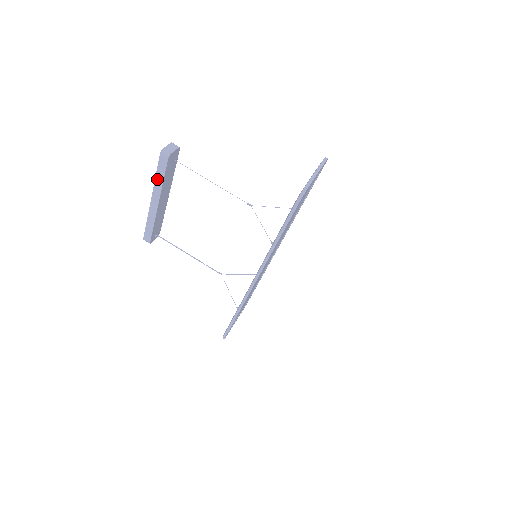
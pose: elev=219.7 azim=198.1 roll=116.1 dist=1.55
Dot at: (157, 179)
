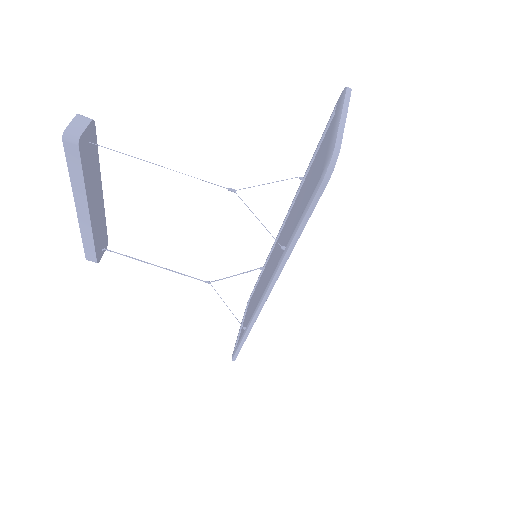
Dot at: (73, 179)
